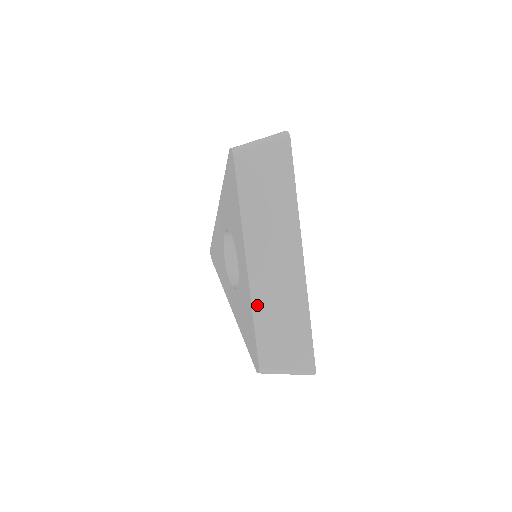
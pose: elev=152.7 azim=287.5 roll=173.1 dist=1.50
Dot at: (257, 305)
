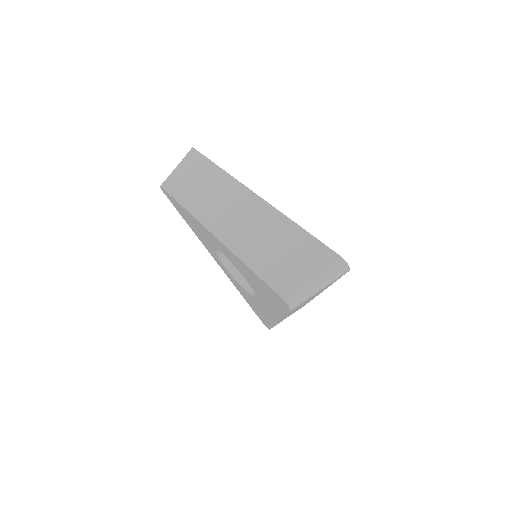
Dot at: occluded
